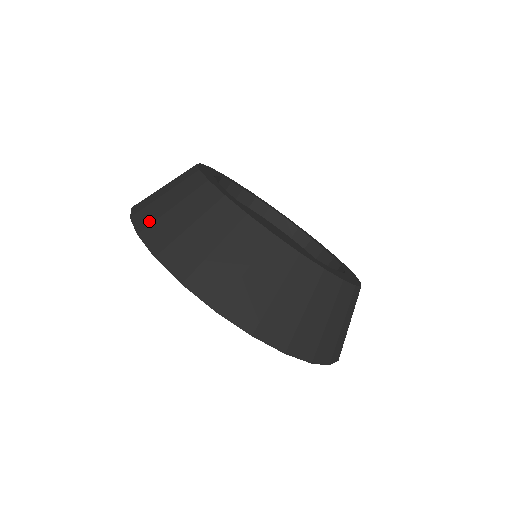
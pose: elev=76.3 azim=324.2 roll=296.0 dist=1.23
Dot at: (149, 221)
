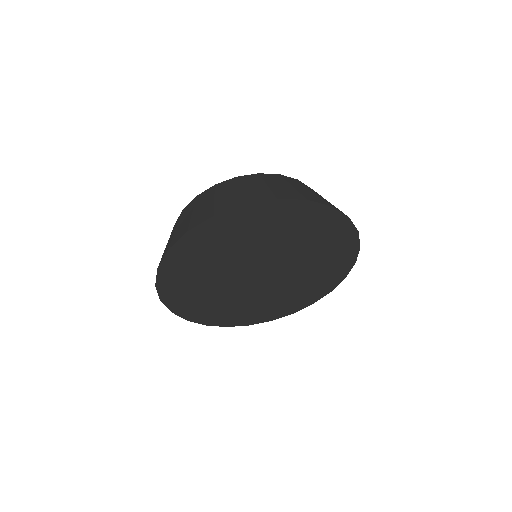
Dot at: (169, 244)
